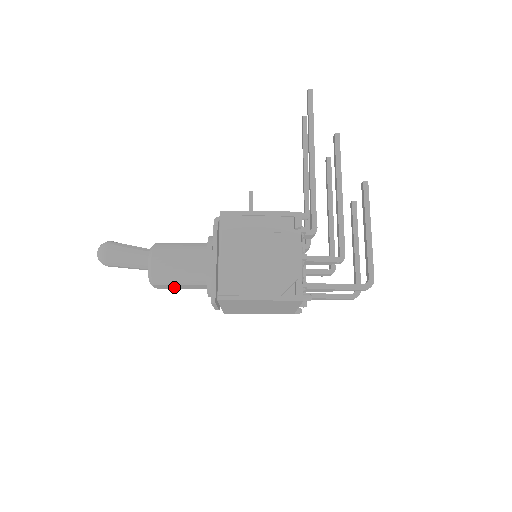
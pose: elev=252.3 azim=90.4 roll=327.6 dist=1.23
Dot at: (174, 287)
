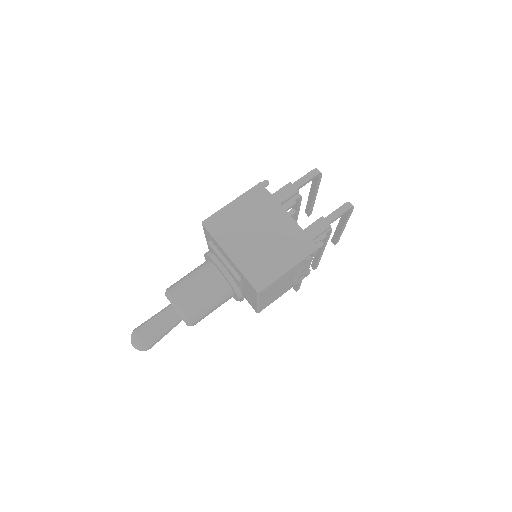
Dot at: (193, 294)
